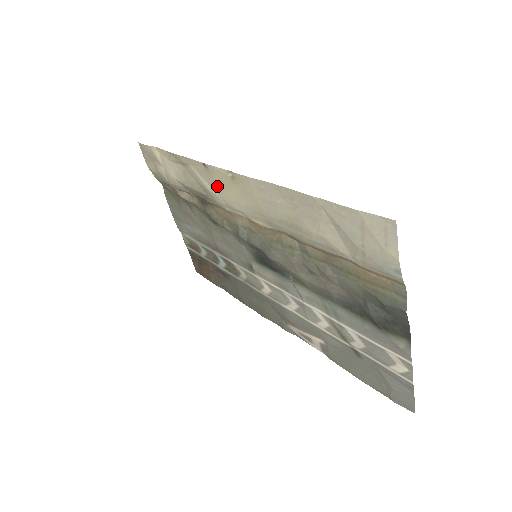
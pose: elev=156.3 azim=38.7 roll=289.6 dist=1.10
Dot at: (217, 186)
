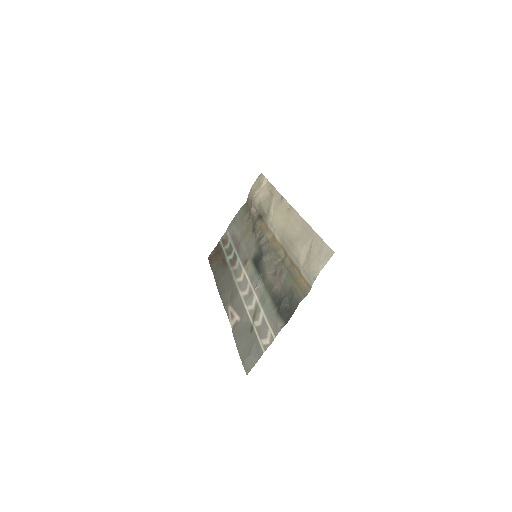
Dot at: (277, 210)
